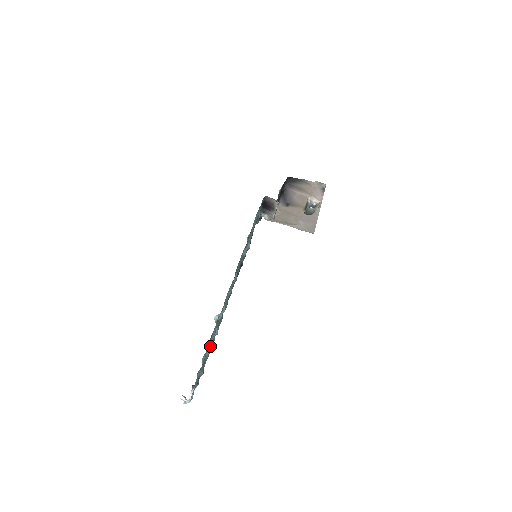
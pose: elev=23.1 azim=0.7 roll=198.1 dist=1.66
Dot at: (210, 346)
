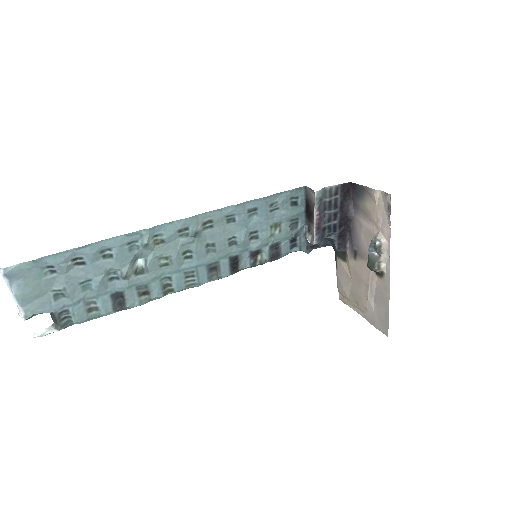
Dot at: (102, 277)
